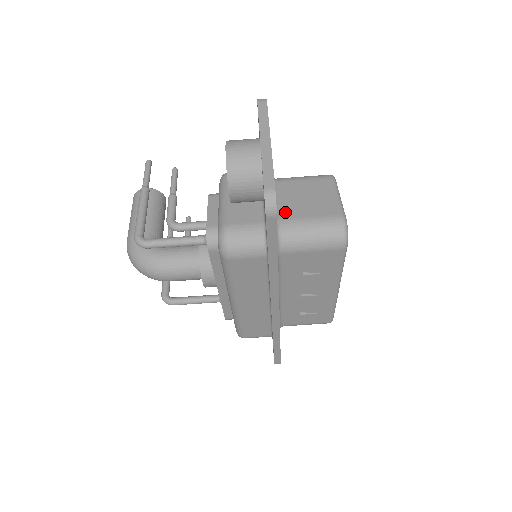
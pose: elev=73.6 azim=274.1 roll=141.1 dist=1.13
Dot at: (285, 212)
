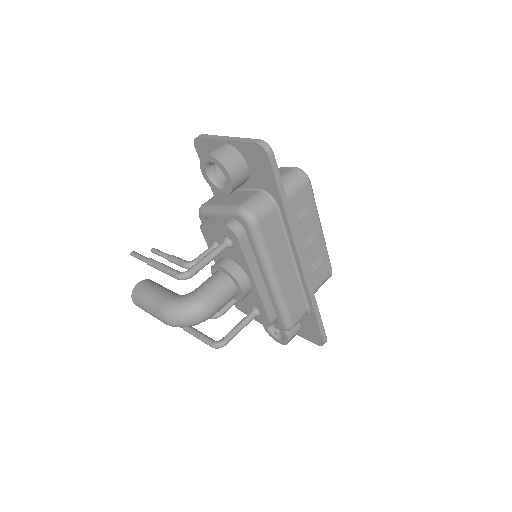
Dot at: occluded
